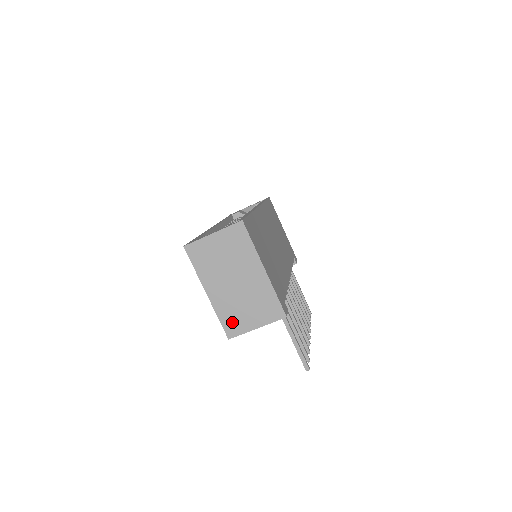
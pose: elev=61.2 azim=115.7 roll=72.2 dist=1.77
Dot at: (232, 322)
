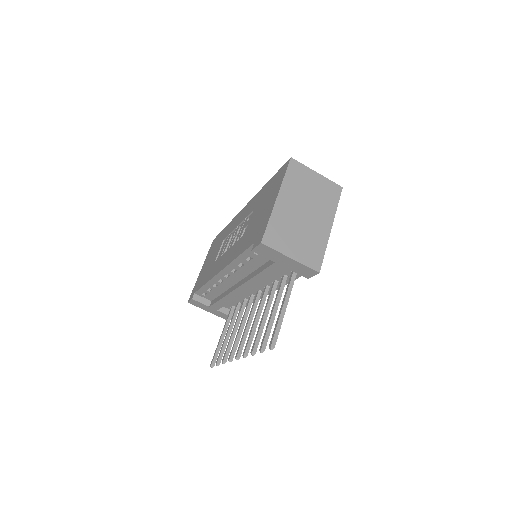
Dot at: (276, 234)
